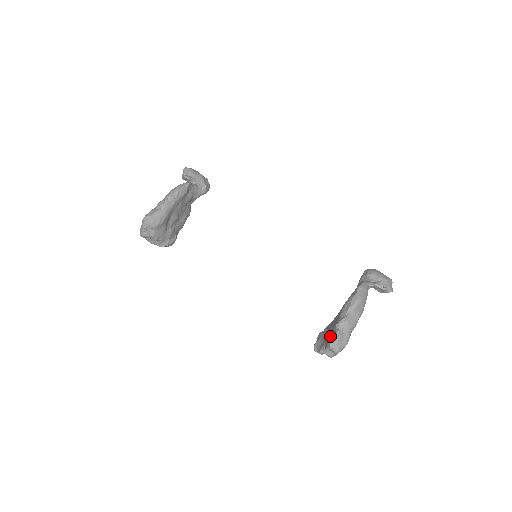
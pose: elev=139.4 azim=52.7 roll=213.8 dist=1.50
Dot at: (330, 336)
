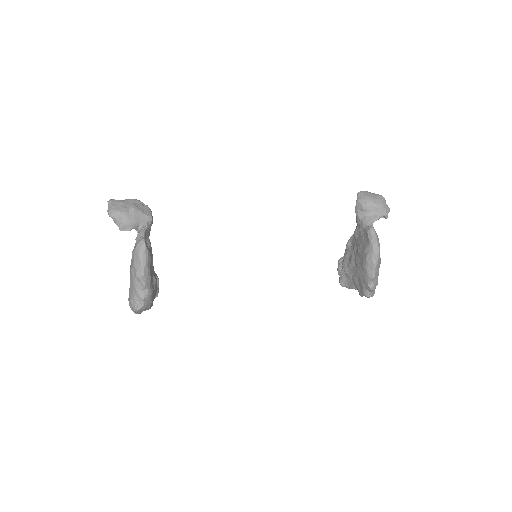
Dot at: (363, 289)
